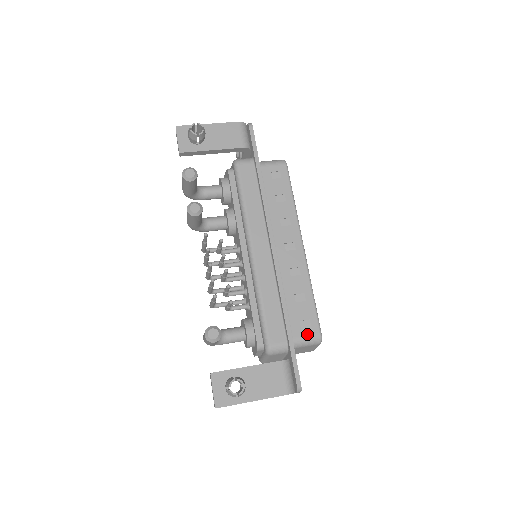
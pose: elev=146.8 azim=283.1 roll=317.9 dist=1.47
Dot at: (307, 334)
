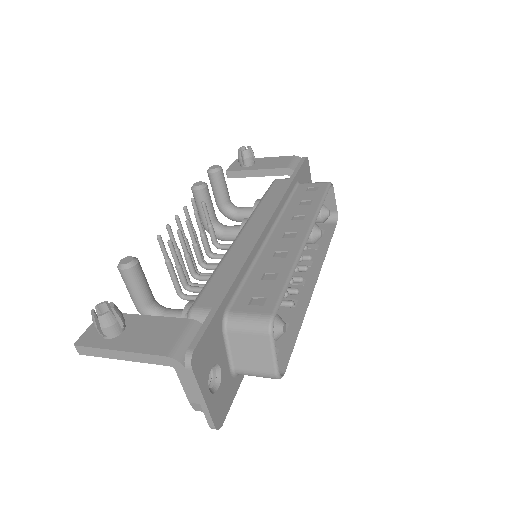
Dot at: (252, 311)
